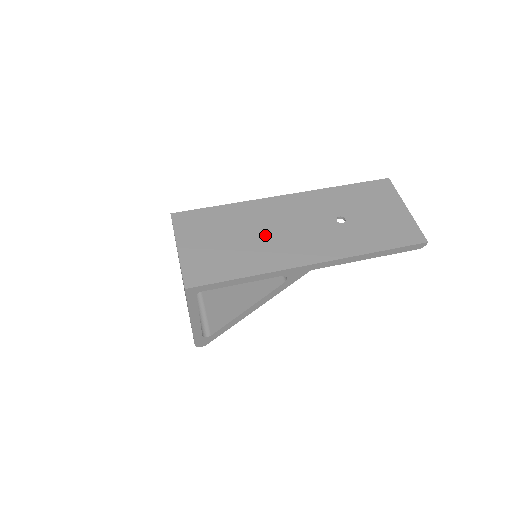
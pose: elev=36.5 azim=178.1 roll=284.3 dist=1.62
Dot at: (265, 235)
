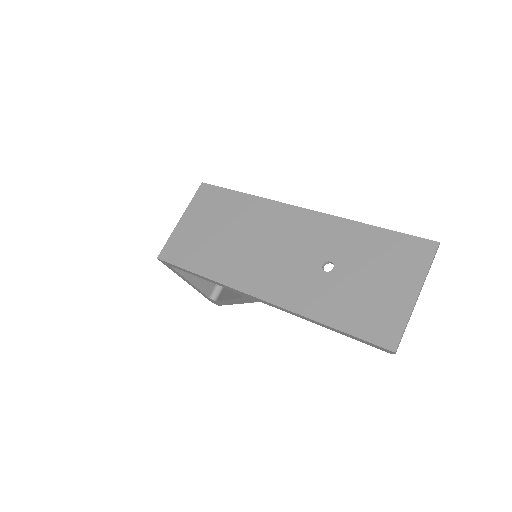
Dot at: (247, 243)
